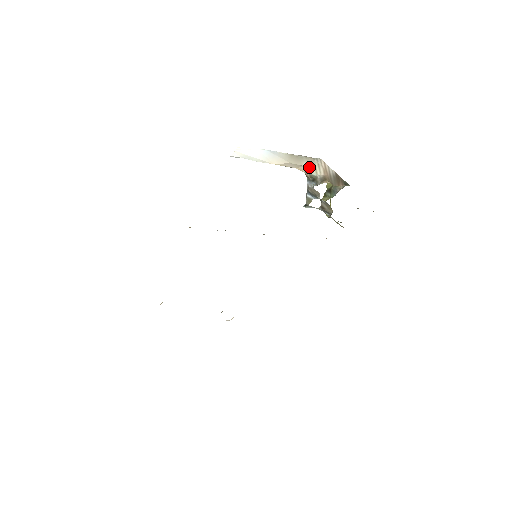
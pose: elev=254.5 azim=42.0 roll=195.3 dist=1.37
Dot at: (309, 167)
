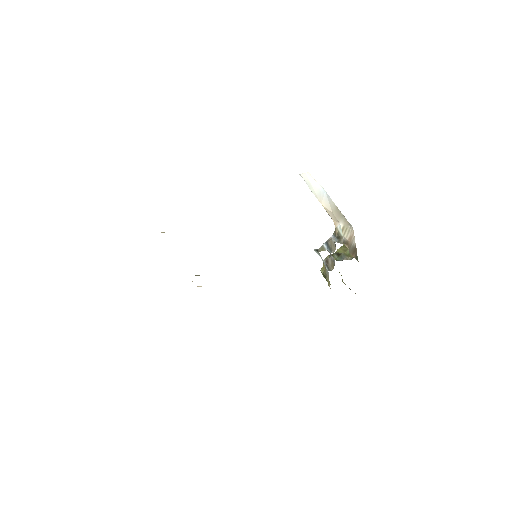
Dot at: (342, 226)
